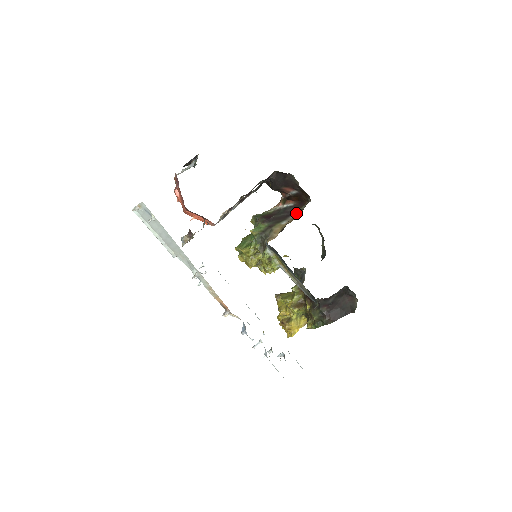
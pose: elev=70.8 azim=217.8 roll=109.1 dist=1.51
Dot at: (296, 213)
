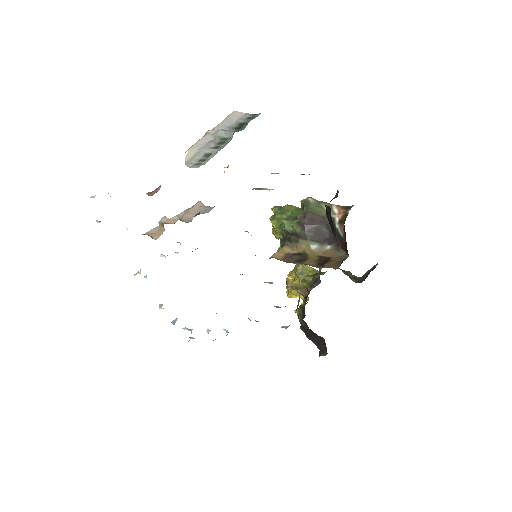
Dot at: (335, 249)
